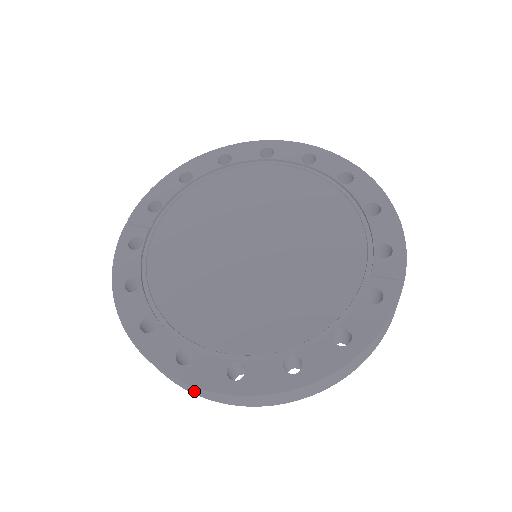
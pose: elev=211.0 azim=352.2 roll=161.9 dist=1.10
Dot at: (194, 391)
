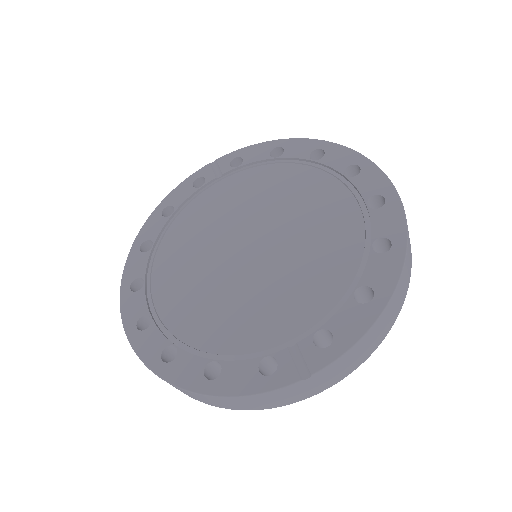
Dot at: occluded
